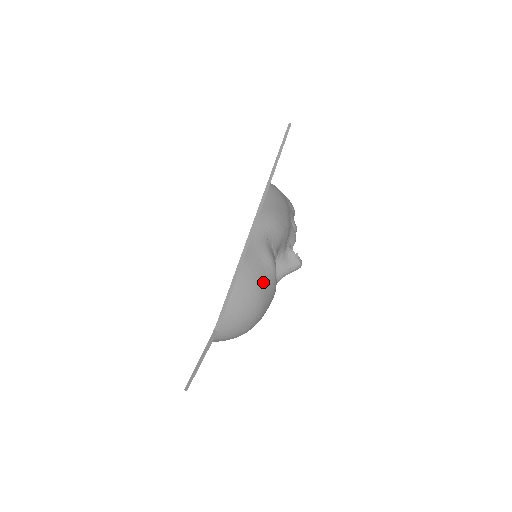
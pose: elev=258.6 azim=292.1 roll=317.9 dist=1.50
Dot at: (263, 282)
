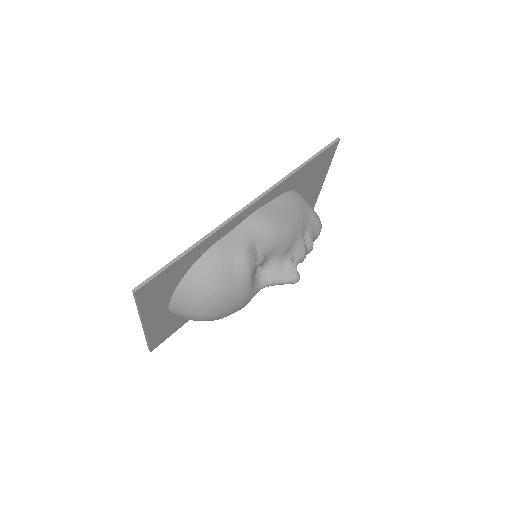
Dot at: (228, 276)
